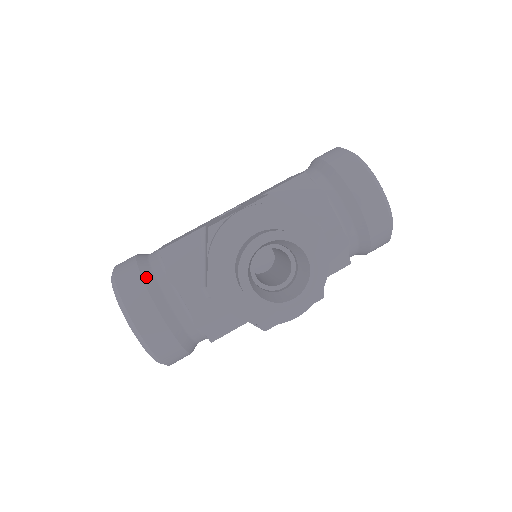
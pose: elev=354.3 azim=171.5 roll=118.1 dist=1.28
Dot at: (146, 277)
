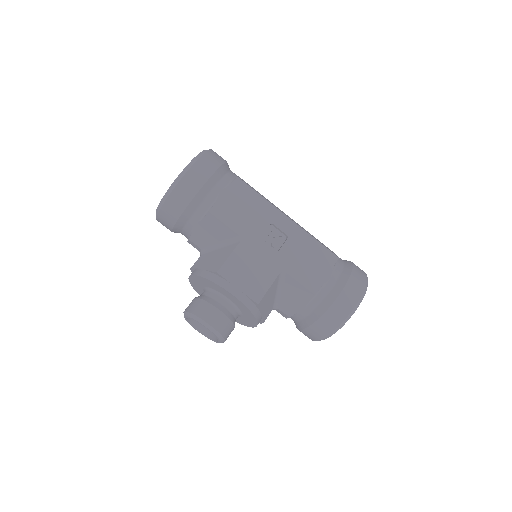
Dot at: (186, 213)
